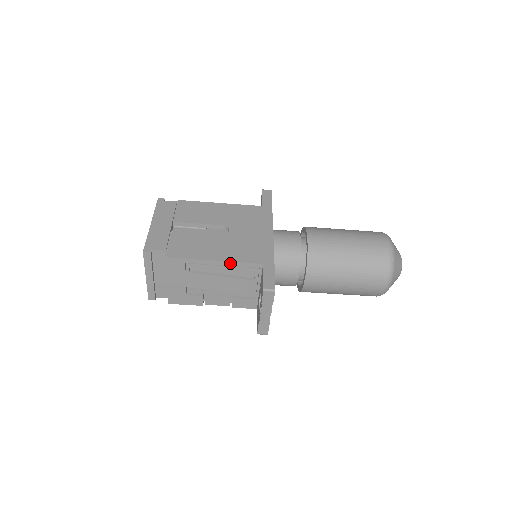
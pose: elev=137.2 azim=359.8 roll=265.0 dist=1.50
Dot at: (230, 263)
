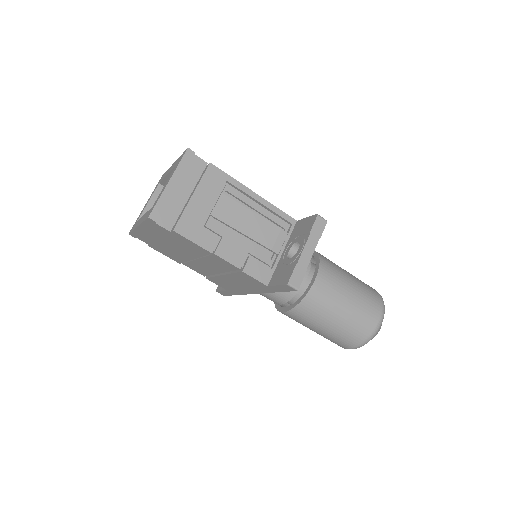
Dot at: (268, 204)
